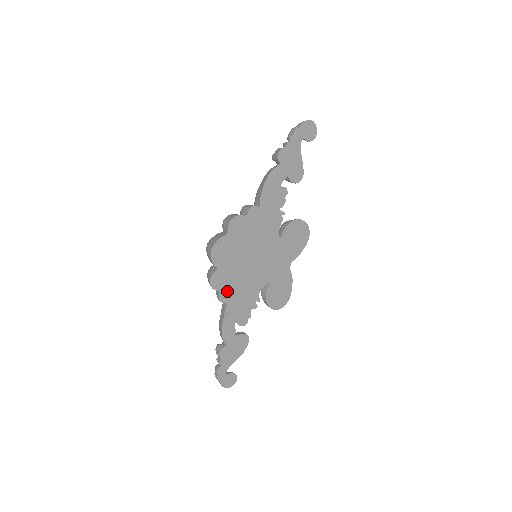
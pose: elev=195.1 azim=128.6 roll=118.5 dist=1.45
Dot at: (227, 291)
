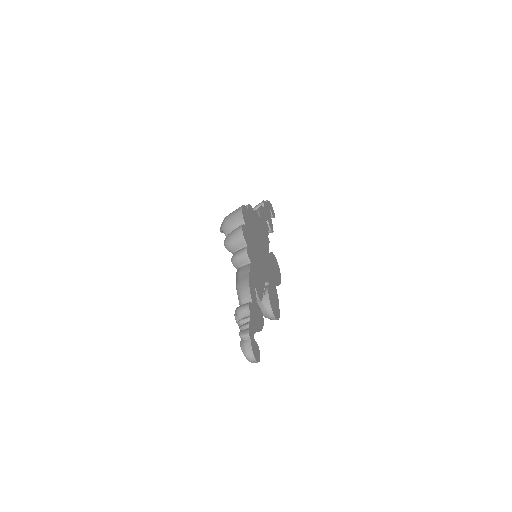
Dot at: (250, 251)
